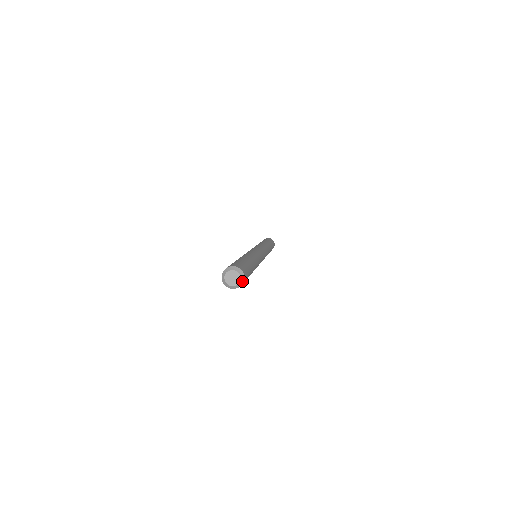
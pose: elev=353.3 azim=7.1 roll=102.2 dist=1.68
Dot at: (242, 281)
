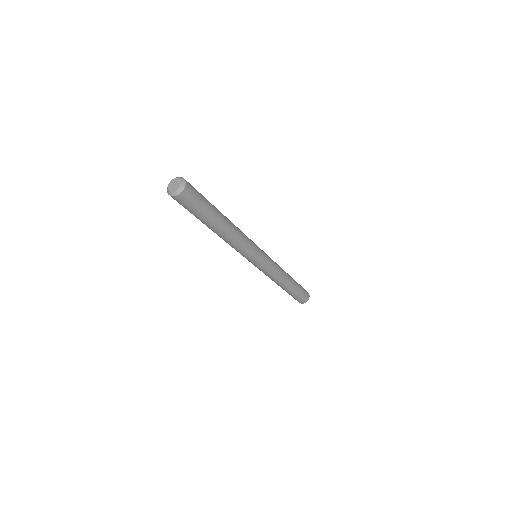
Dot at: (184, 182)
